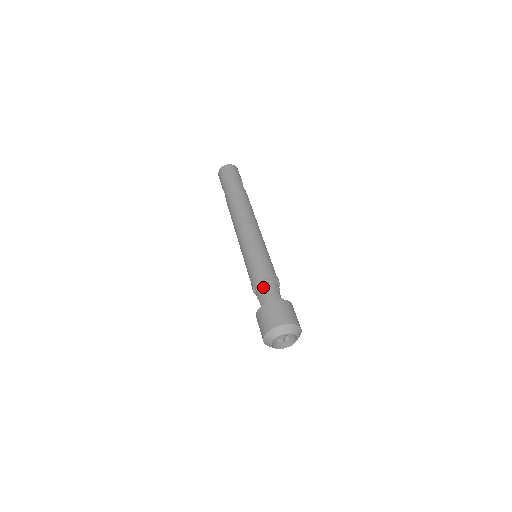
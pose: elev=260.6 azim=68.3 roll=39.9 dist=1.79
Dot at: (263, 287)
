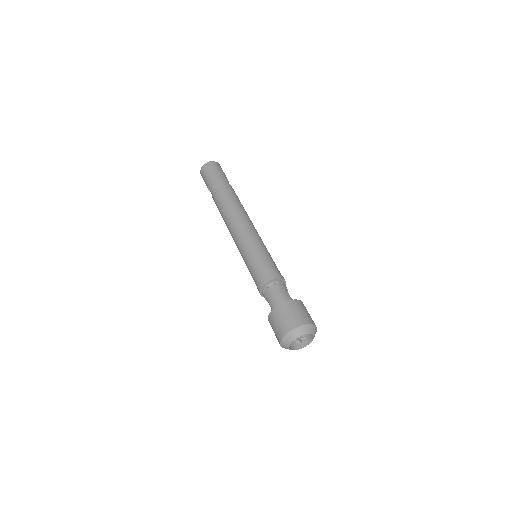
Dot at: (272, 288)
